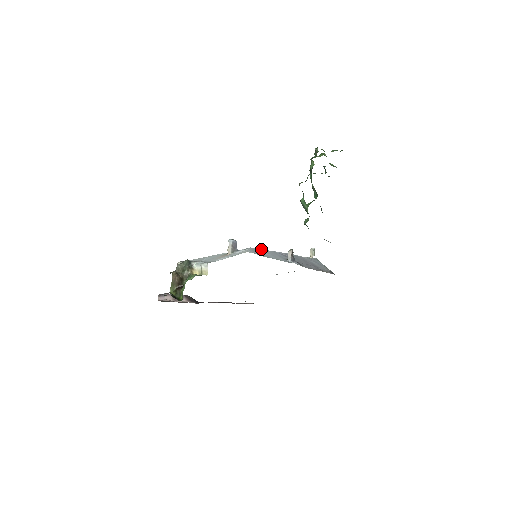
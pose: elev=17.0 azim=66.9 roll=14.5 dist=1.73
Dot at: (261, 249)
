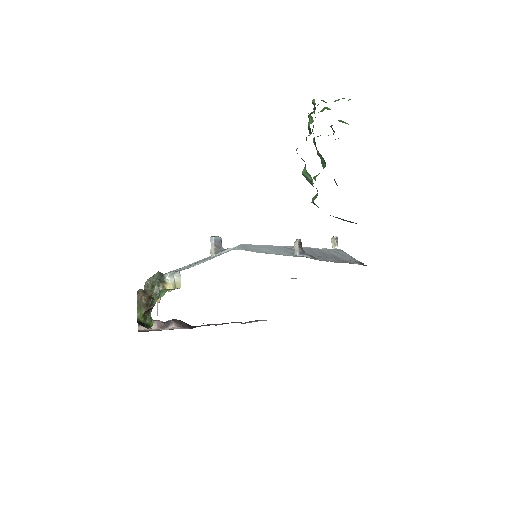
Dot at: (258, 245)
